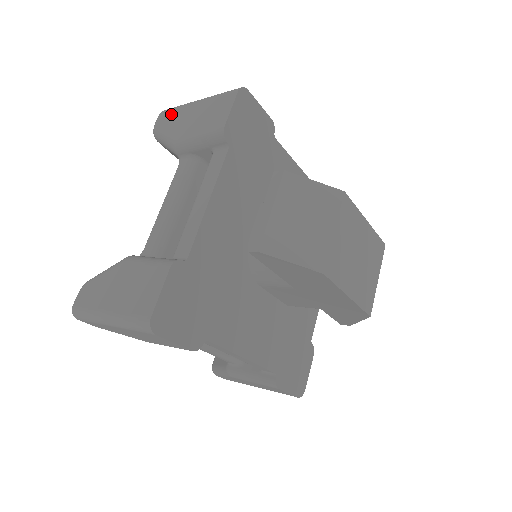
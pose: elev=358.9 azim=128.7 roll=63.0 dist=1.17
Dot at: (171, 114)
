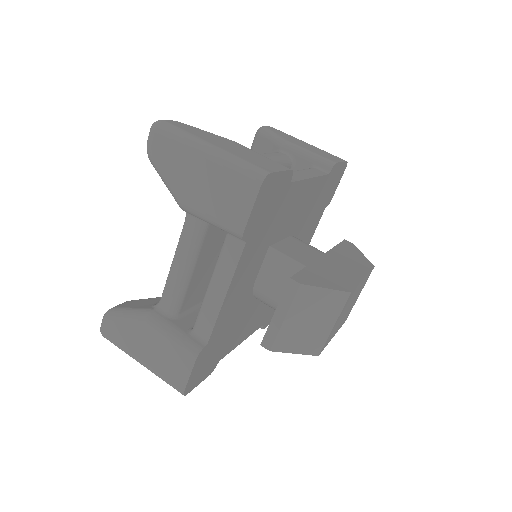
Dot at: (170, 148)
